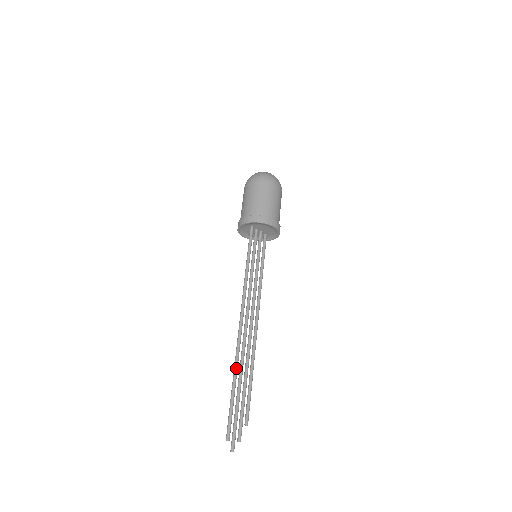
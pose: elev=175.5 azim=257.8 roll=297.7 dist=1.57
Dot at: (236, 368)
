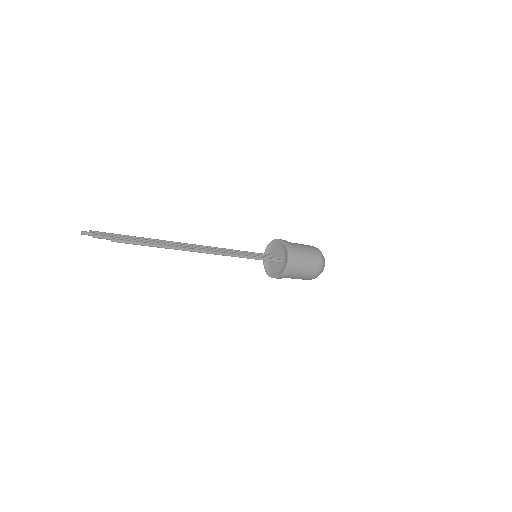
Dot at: (154, 239)
